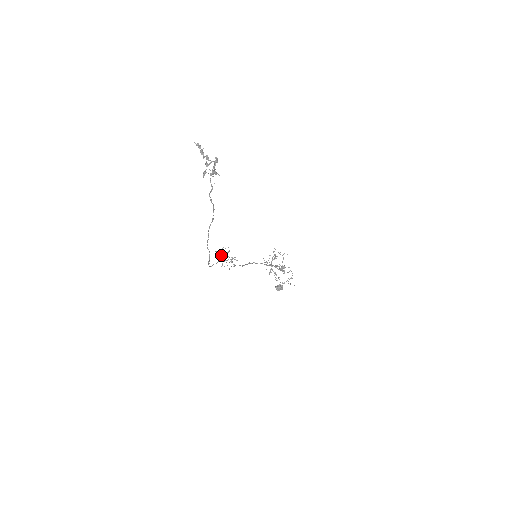
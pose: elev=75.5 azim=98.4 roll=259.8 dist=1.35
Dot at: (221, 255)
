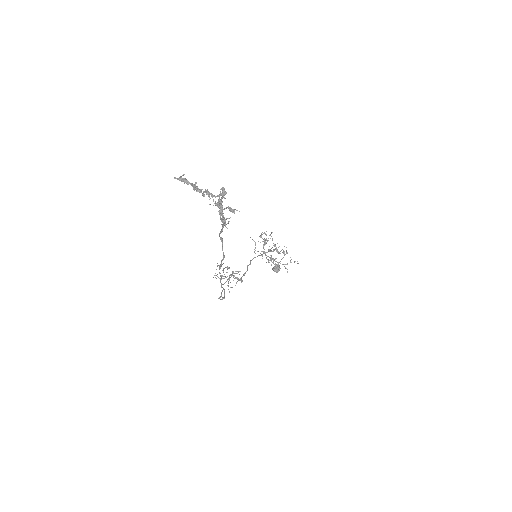
Dot at: (221, 276)
